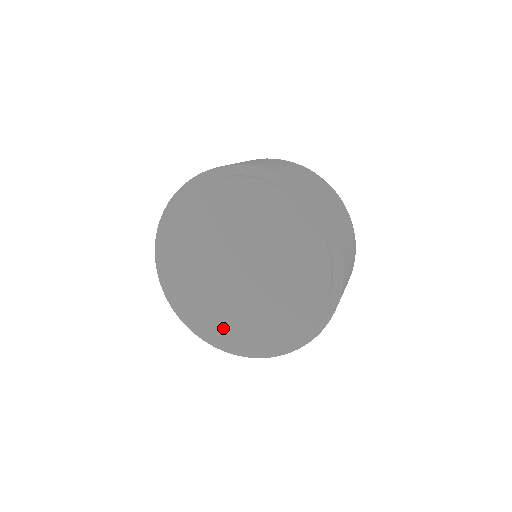
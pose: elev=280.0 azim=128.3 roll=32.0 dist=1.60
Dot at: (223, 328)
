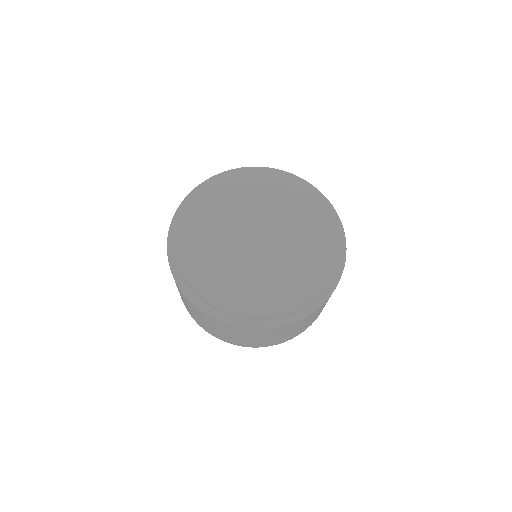
Dot at: (297, 286)
